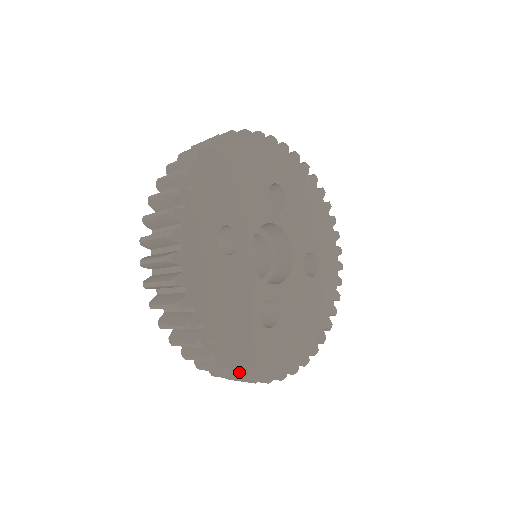
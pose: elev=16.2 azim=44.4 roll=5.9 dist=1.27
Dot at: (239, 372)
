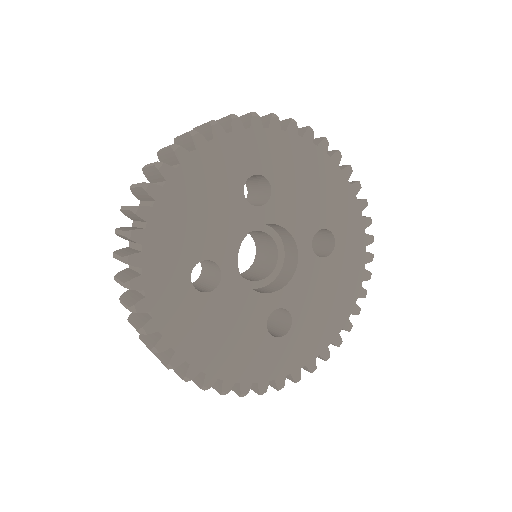
Dot at: (258, 390)
